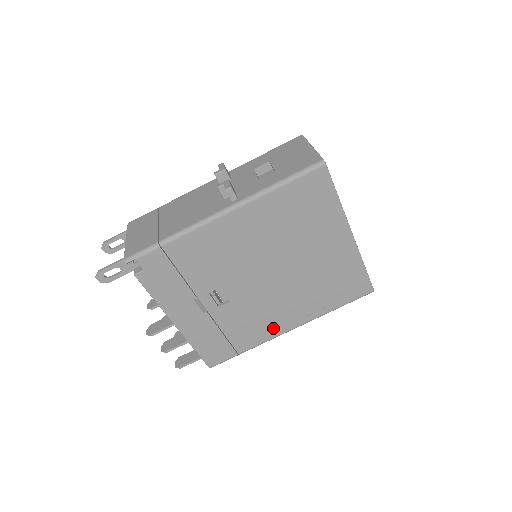
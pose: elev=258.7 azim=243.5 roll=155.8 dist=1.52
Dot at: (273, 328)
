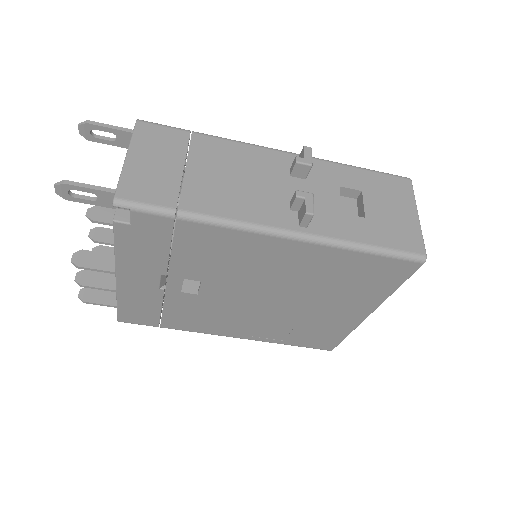
Dot at: (216, 329)
